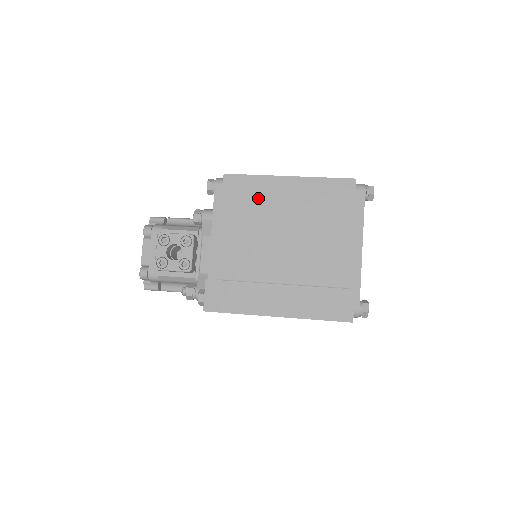
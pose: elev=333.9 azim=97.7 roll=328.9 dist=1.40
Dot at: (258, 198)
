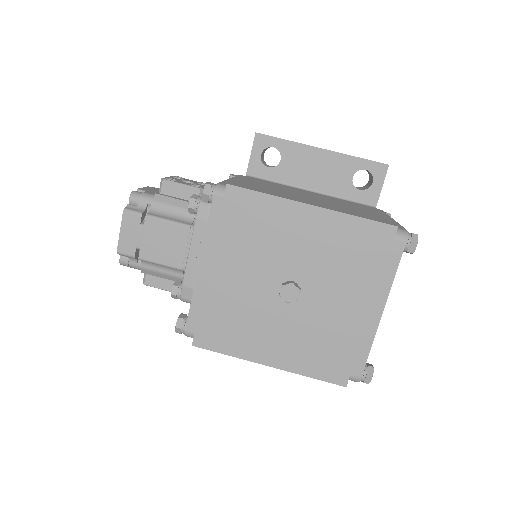
Dot at: occluded
